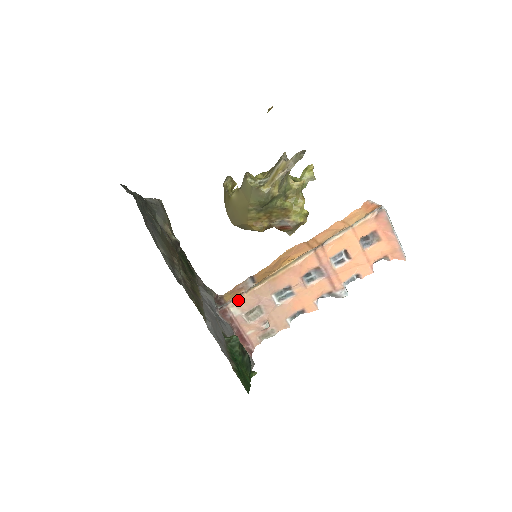
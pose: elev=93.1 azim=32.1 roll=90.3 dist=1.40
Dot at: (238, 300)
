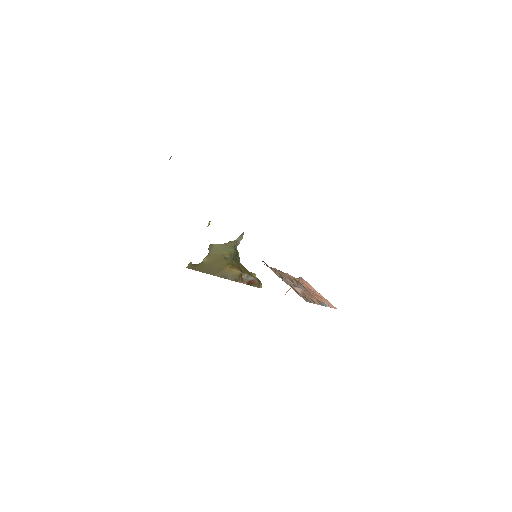
Dot at: occluded
